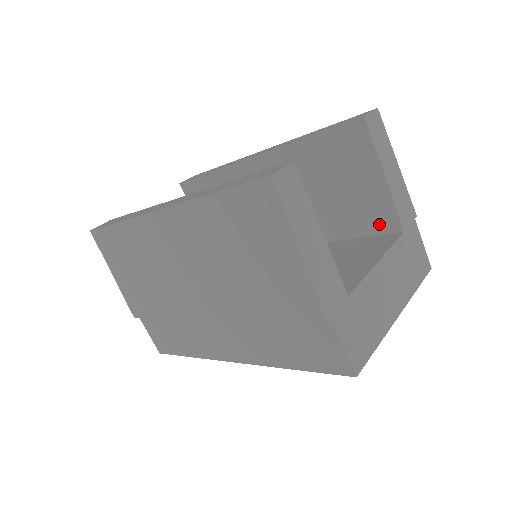
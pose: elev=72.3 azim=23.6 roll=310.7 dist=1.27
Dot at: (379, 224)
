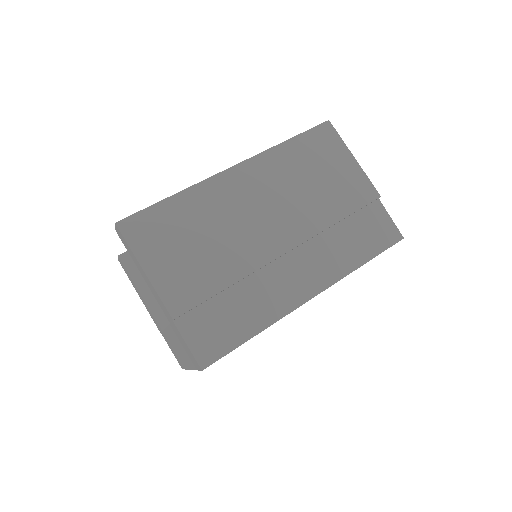
Dot at: occluded
